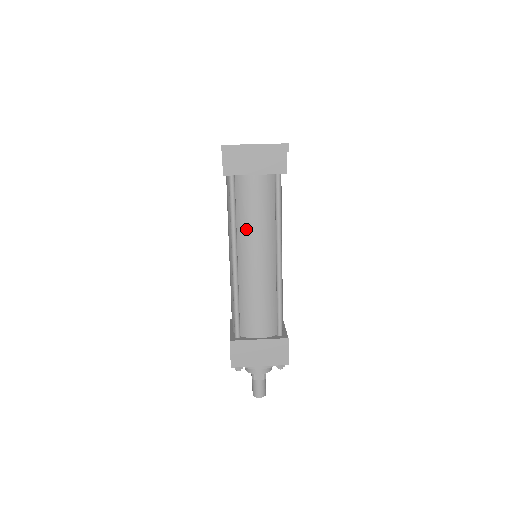
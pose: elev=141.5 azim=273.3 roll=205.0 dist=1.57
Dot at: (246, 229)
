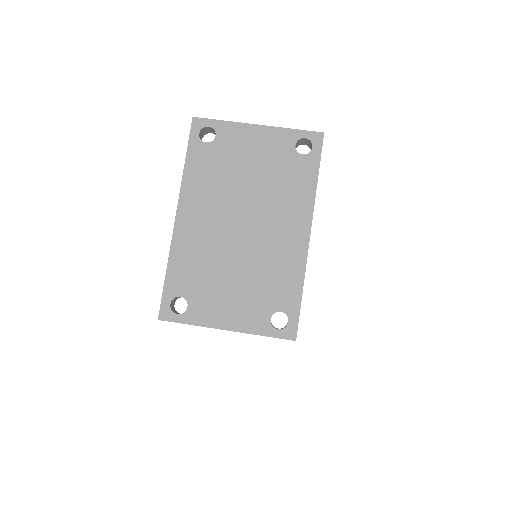
Dot at: occluded
